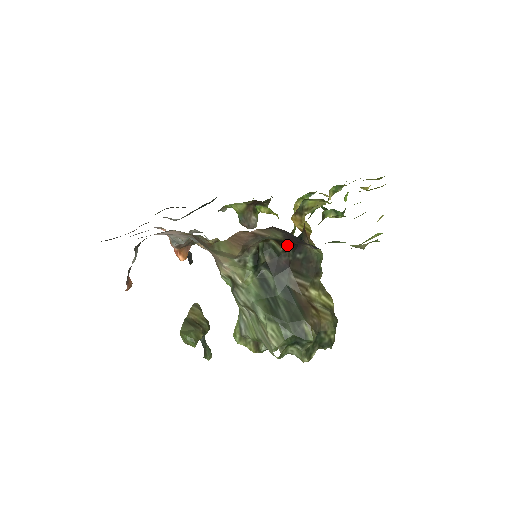
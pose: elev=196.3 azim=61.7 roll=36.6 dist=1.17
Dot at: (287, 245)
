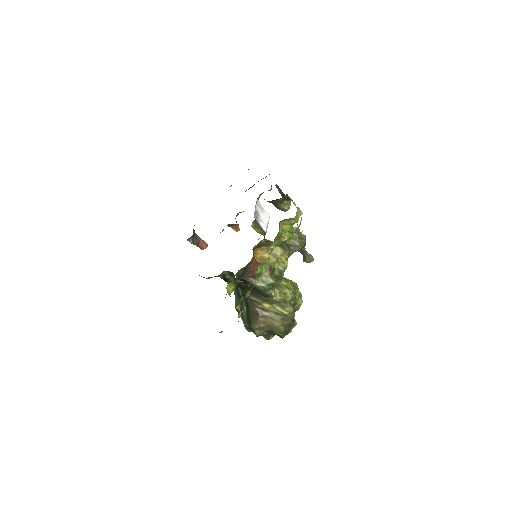
Dot at: occluded
